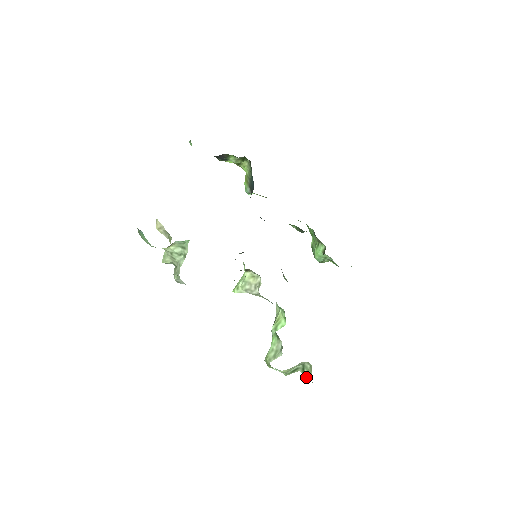
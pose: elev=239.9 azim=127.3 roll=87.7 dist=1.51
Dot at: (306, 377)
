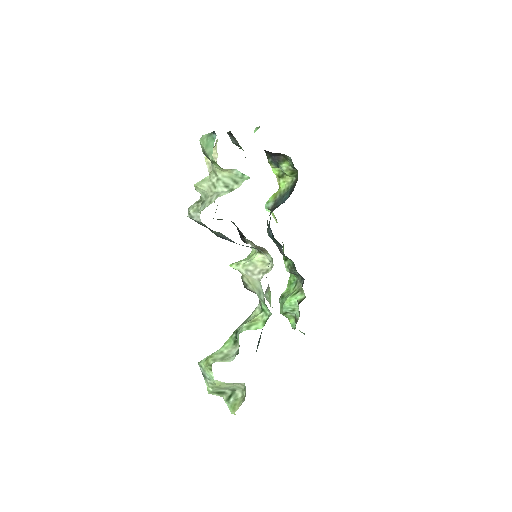
Dot at: (229, 406)
